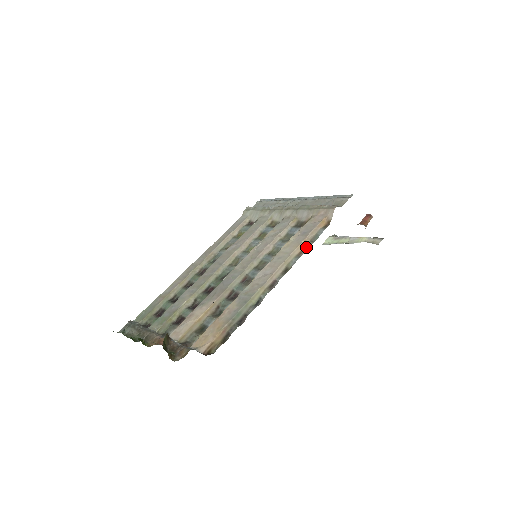
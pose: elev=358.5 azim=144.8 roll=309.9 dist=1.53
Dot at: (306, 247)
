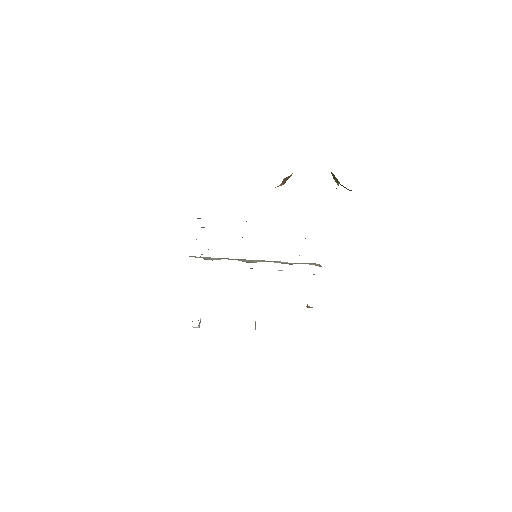
Dot at: occluded
